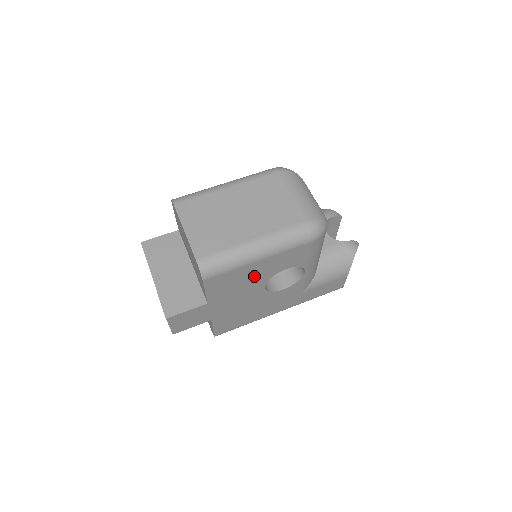
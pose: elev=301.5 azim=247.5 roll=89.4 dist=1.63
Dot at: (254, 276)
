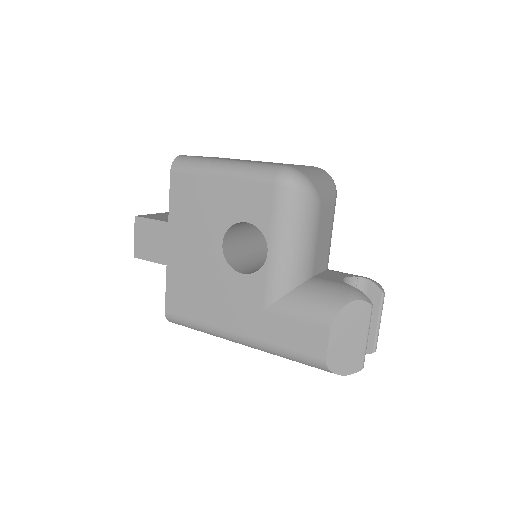
Dot at: (214, 207)
